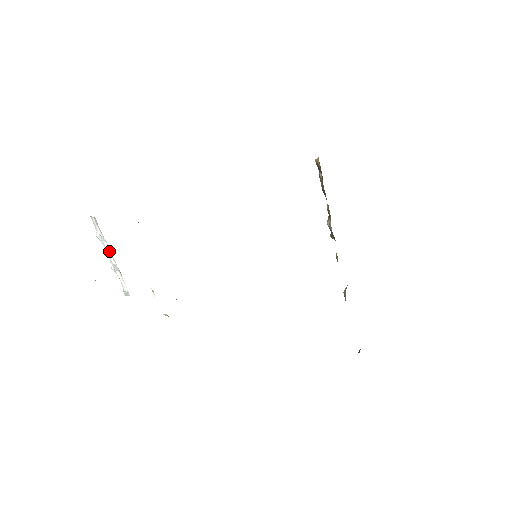
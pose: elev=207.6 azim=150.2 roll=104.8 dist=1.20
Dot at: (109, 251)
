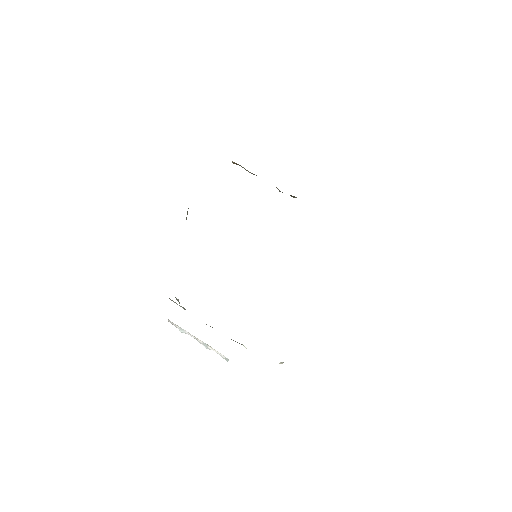
Dot at: (192, 336)
